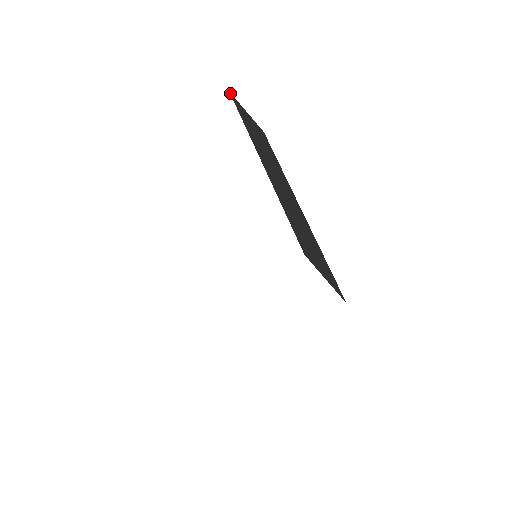
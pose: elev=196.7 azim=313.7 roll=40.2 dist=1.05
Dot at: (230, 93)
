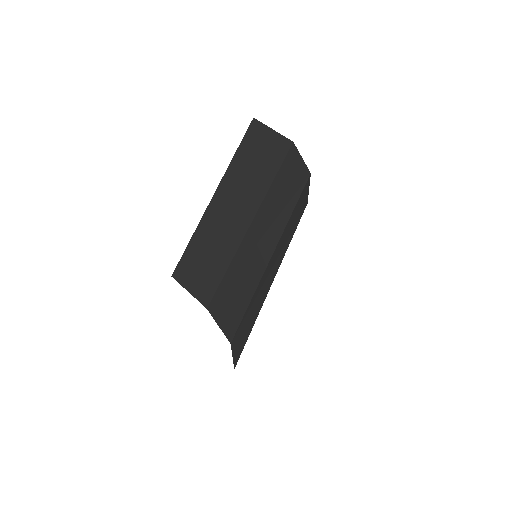
Dot at: (253, 119)
